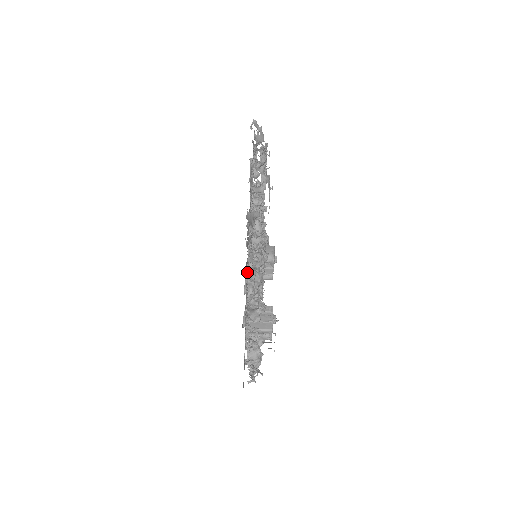
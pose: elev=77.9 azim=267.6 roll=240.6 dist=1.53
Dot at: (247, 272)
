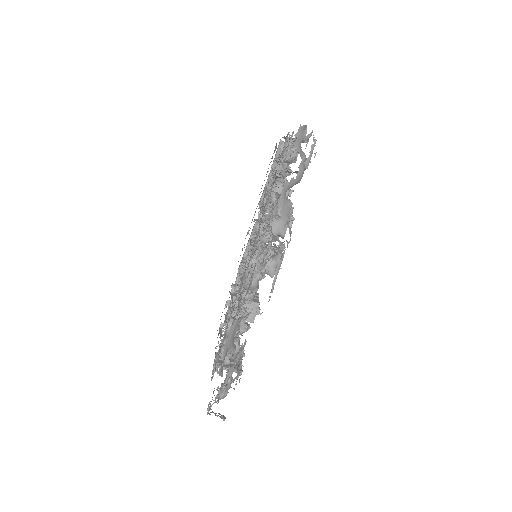
Dot at: (208, 407)
